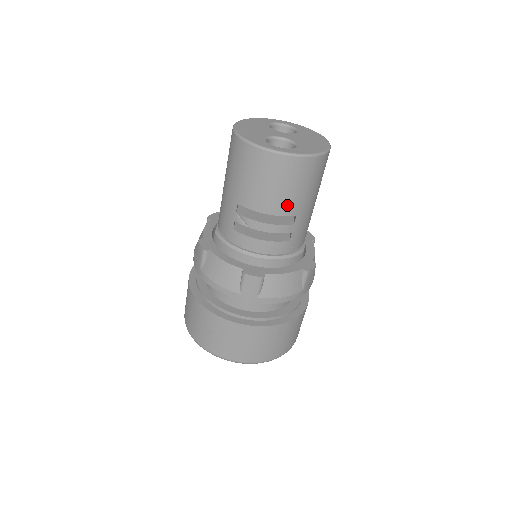
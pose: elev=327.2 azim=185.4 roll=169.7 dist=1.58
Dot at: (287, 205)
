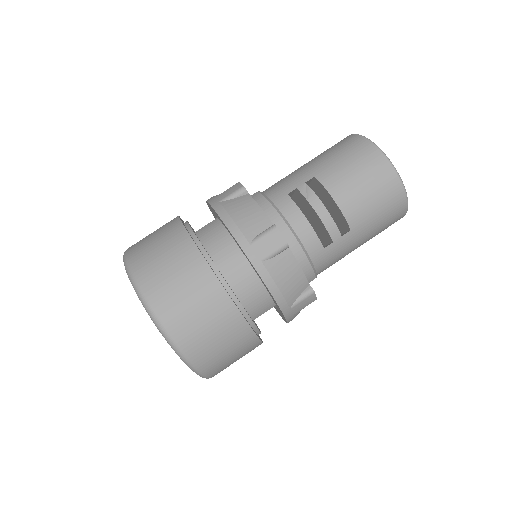
Dot at: (356, 211)
